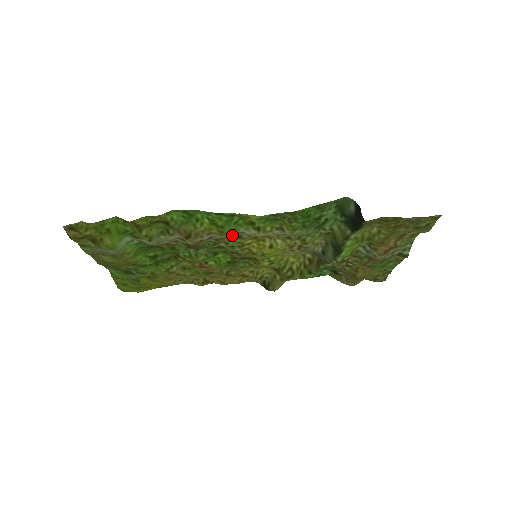
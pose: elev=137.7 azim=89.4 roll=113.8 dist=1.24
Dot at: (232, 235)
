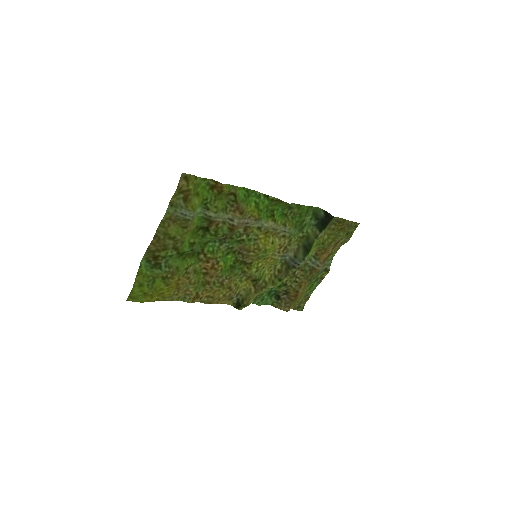
Dot at: (256, 226)
